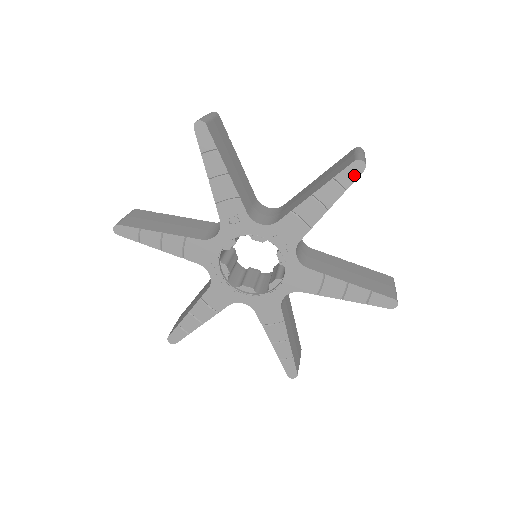
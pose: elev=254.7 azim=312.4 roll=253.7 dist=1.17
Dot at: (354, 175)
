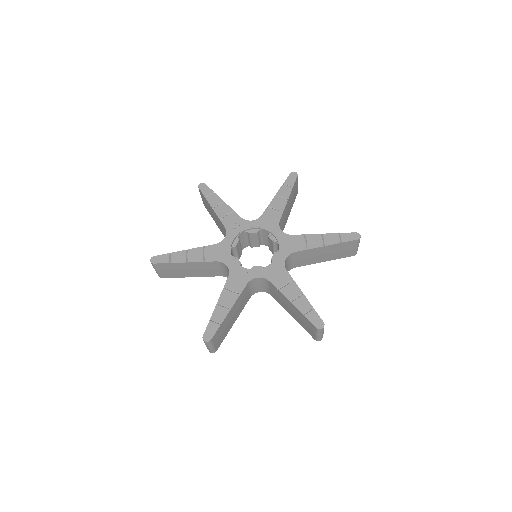
Dot at: (293, 179)
